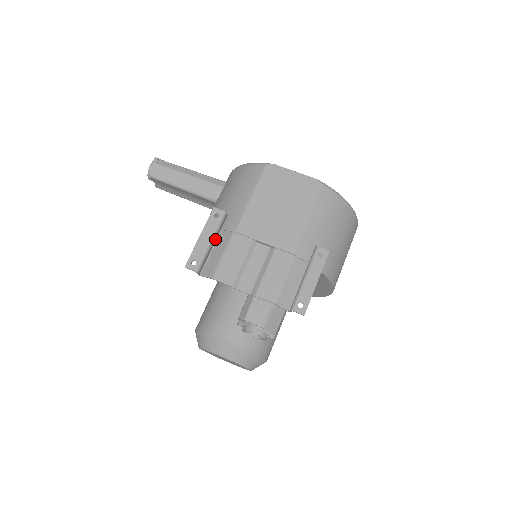
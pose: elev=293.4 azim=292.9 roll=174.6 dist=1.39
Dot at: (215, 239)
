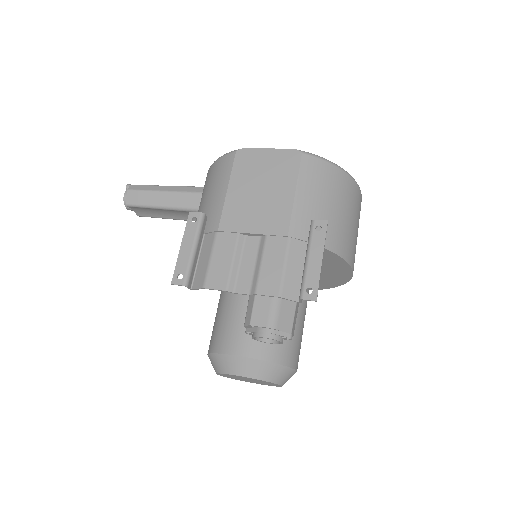
Dot at: (199, 245)
